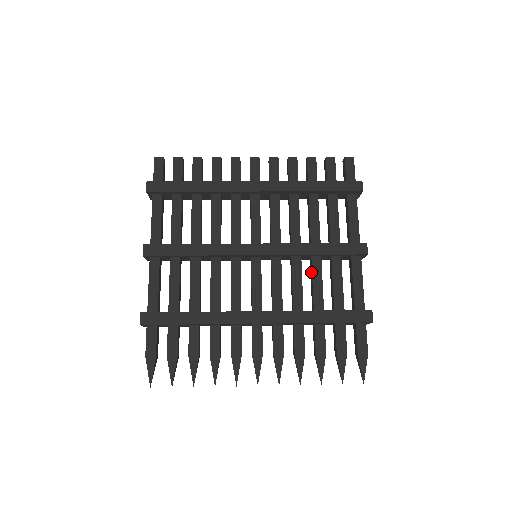
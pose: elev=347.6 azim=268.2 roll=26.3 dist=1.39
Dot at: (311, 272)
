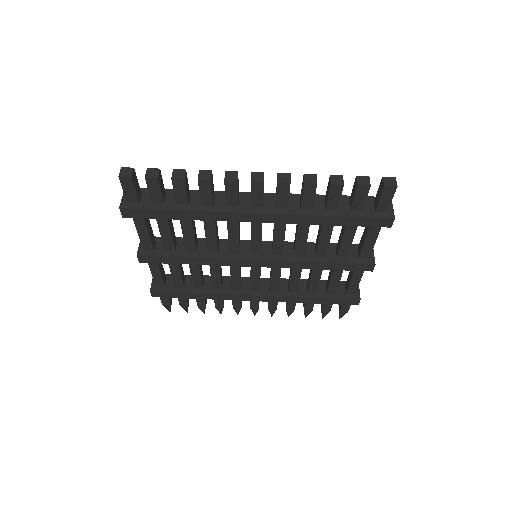
Dot at: (311, 269)
